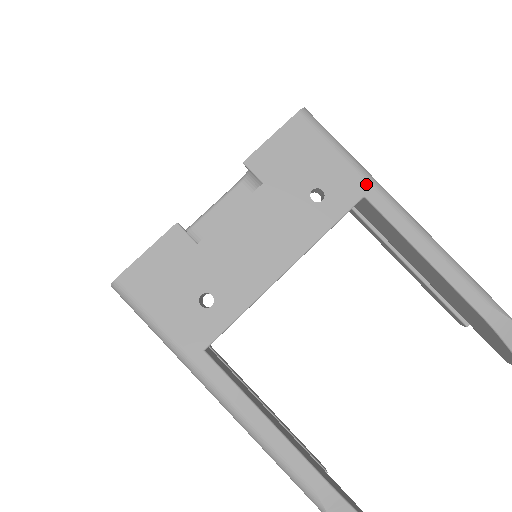
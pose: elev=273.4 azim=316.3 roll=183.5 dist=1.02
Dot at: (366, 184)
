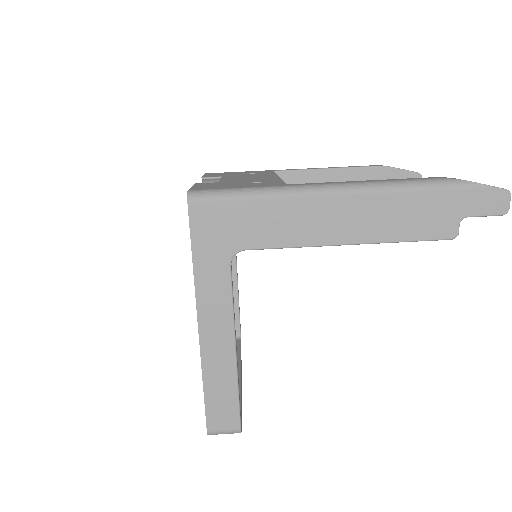
Dot at: (268, 170)
